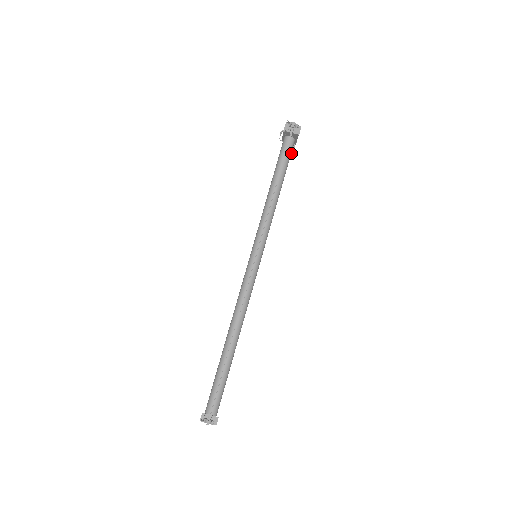
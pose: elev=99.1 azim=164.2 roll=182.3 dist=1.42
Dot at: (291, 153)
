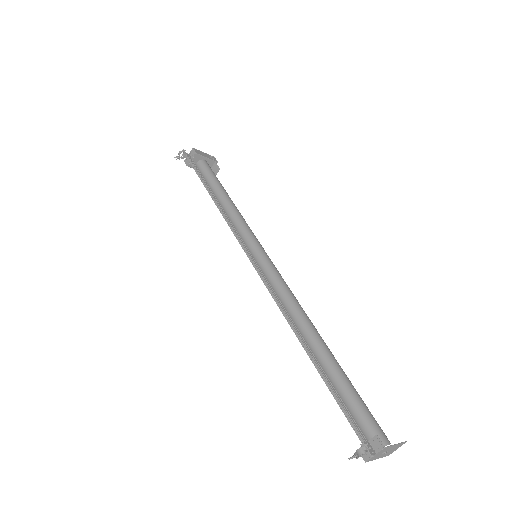
Dot at: (218, 170)
